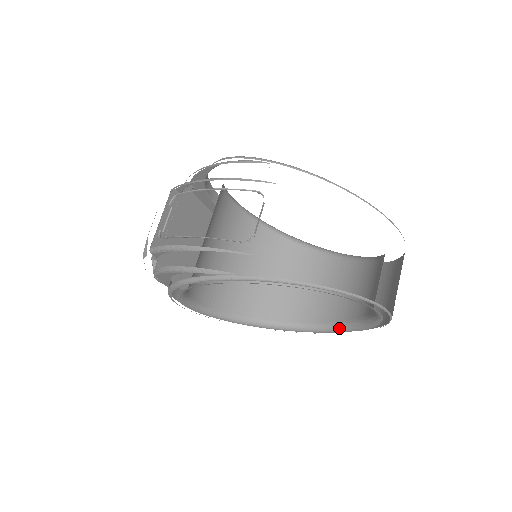
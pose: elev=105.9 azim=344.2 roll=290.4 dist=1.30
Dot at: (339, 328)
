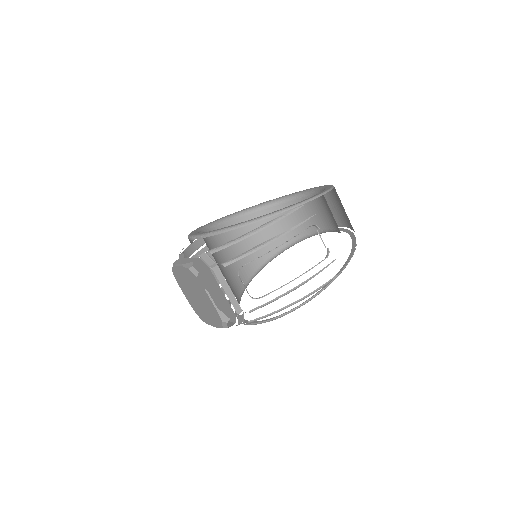
Dot at: occluded
